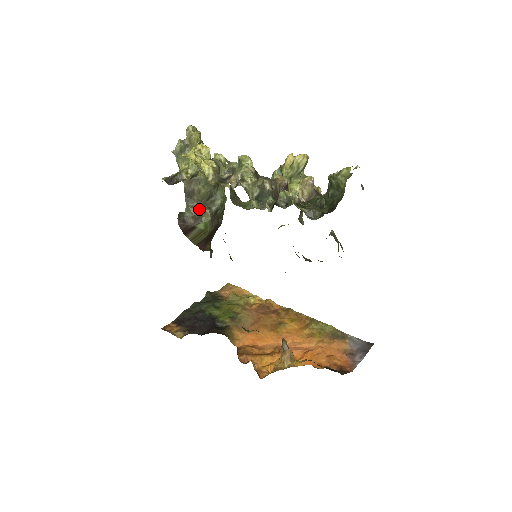
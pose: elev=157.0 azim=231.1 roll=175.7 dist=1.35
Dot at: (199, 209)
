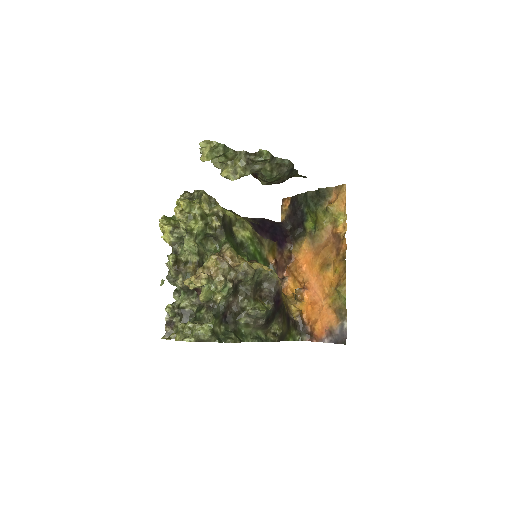
Dot at: (254, 175)
